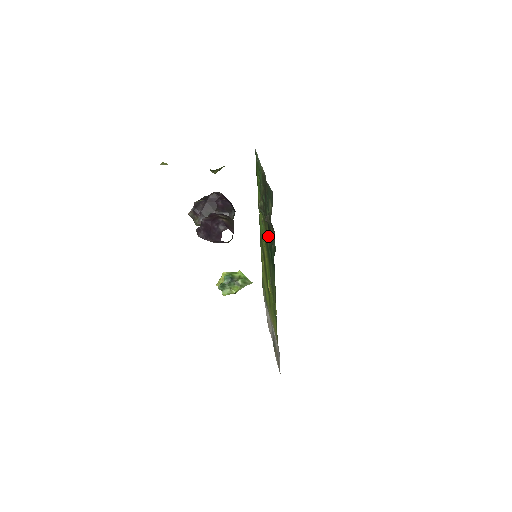
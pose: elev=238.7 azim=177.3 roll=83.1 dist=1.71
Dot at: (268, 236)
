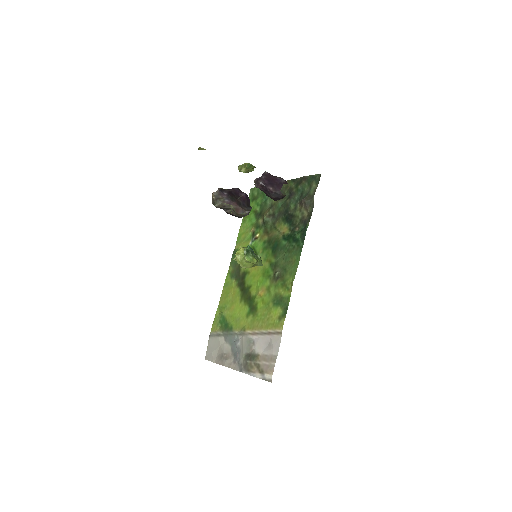
Dot at: (280, 233)
